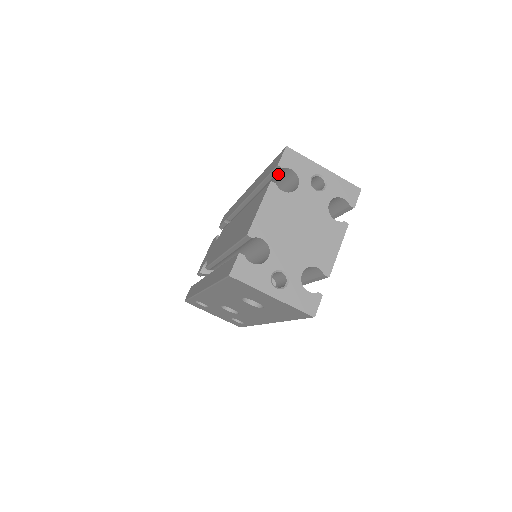
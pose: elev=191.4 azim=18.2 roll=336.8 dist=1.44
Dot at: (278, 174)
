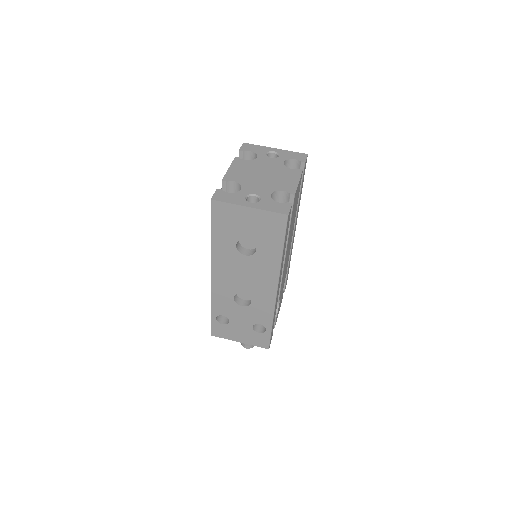
Dot at: occluded
